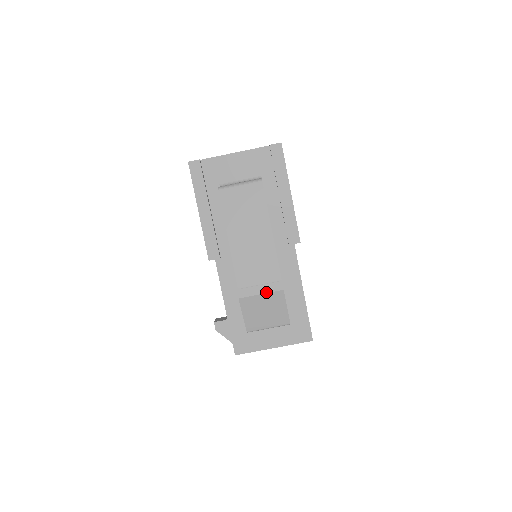
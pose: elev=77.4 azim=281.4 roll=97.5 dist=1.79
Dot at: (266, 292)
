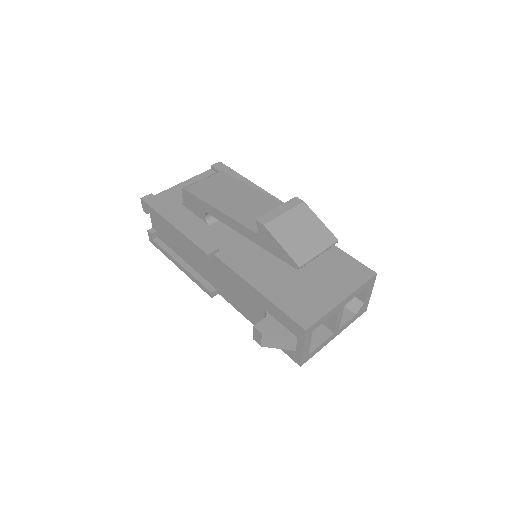
Dot at: (288, 209)
